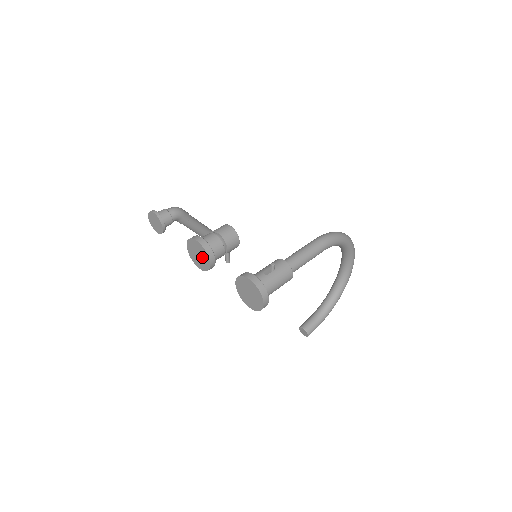
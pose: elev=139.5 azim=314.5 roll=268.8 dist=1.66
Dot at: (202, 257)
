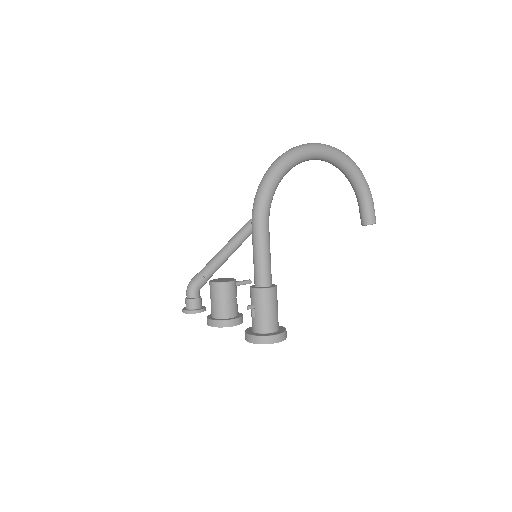
Dot at: occluded
